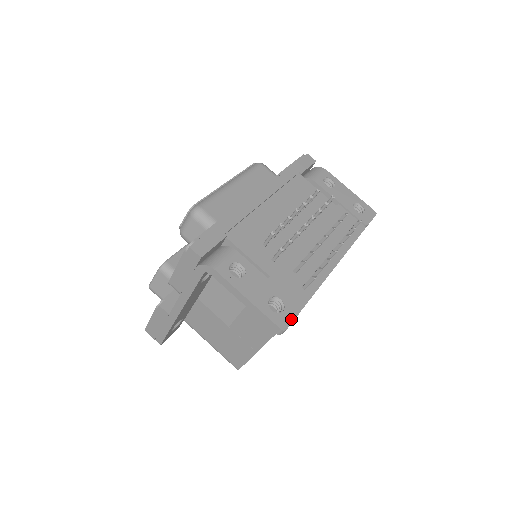
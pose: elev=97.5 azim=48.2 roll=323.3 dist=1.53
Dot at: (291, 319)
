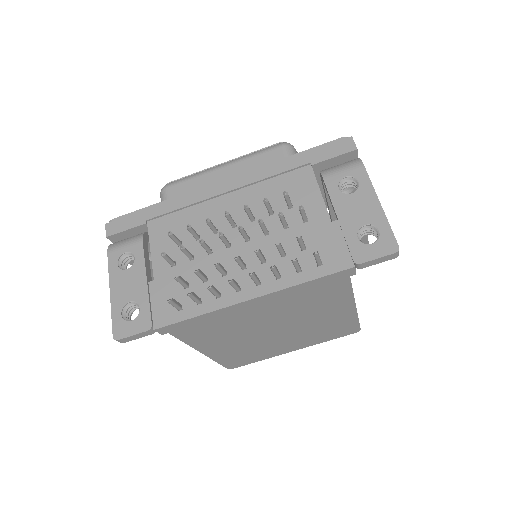
Dot at: (131, 333)
